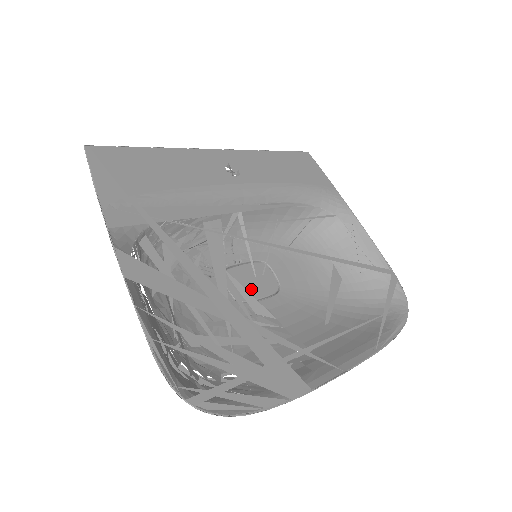
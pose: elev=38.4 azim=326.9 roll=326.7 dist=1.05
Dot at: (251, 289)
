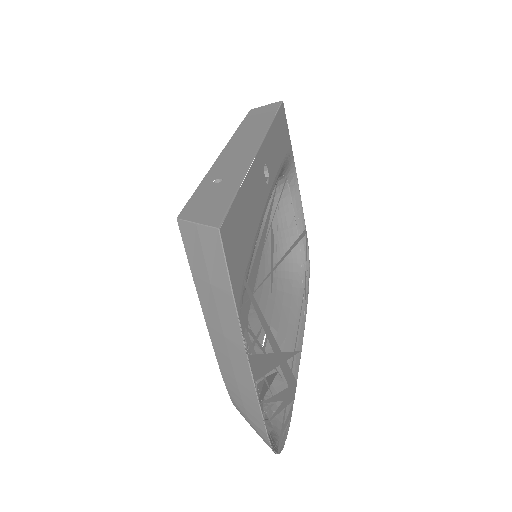
Dot at: occluded
